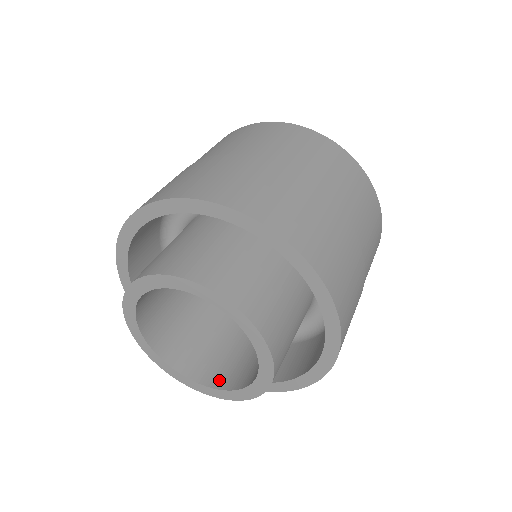
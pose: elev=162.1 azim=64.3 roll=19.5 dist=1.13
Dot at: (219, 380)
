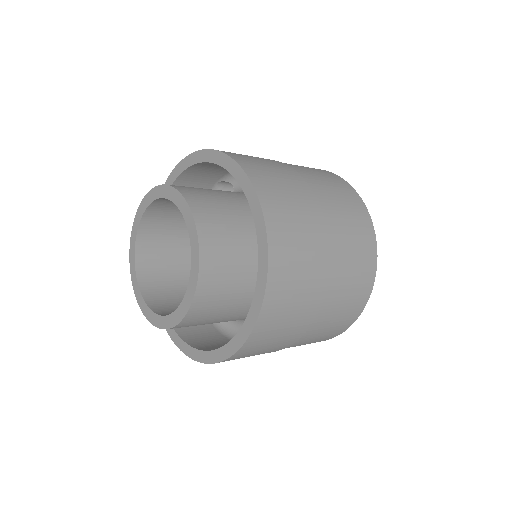
Dot at: occluded
